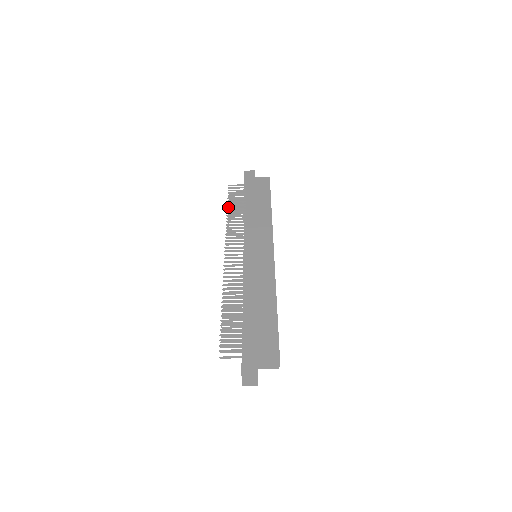
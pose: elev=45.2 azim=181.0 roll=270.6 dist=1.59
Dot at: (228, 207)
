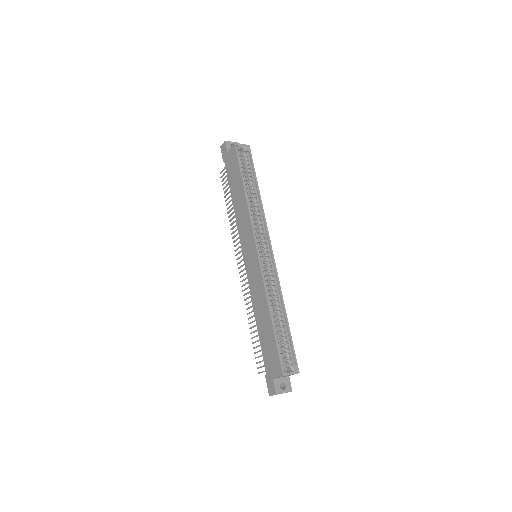
Dot at: occluded
